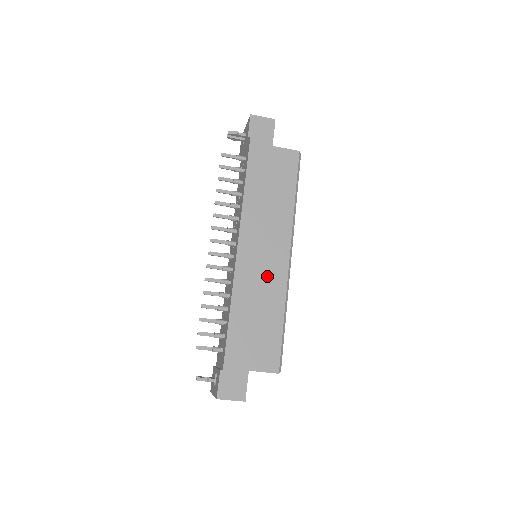
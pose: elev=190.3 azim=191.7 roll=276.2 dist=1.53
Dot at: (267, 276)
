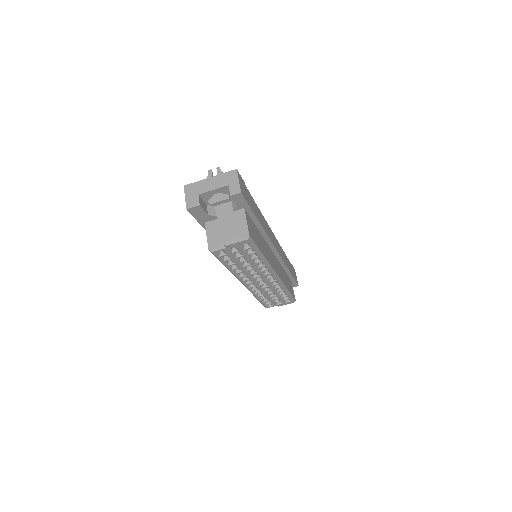
Dot at: (269, 251)
